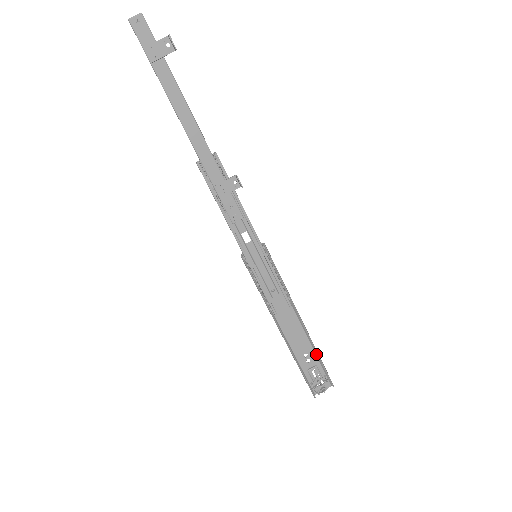
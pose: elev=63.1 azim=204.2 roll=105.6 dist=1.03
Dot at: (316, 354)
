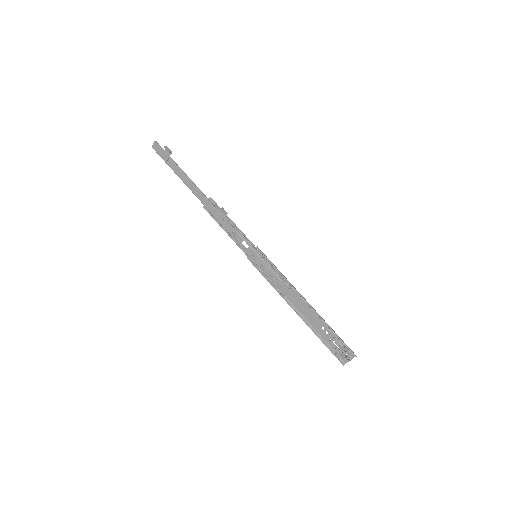
Dot at: (330, 327)
